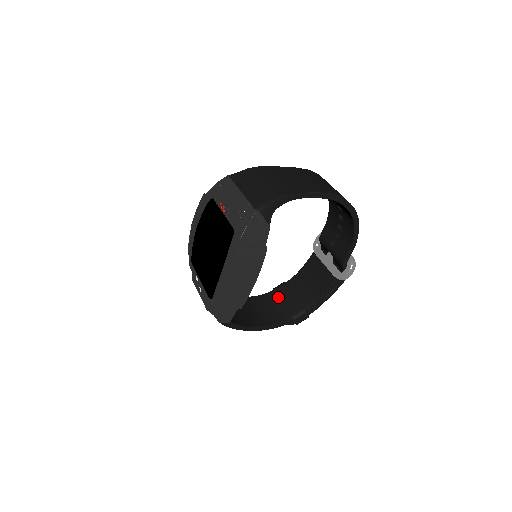
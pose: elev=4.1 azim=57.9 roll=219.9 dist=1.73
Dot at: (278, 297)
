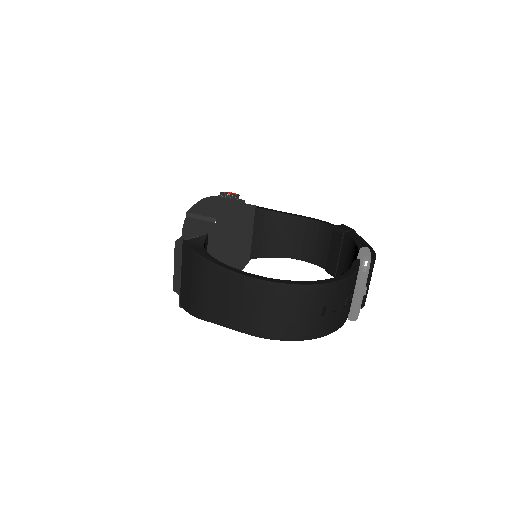
Dot at: (332, 239)
